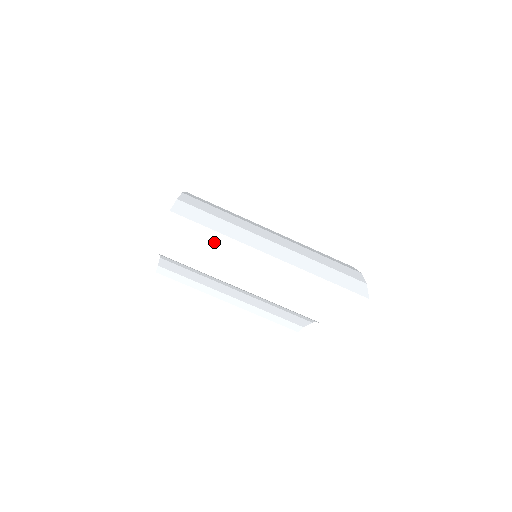
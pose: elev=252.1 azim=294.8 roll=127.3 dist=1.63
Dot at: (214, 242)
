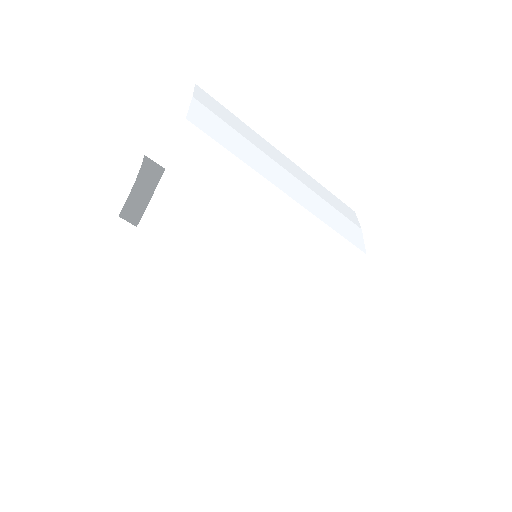
Dot at: (132, 375)
